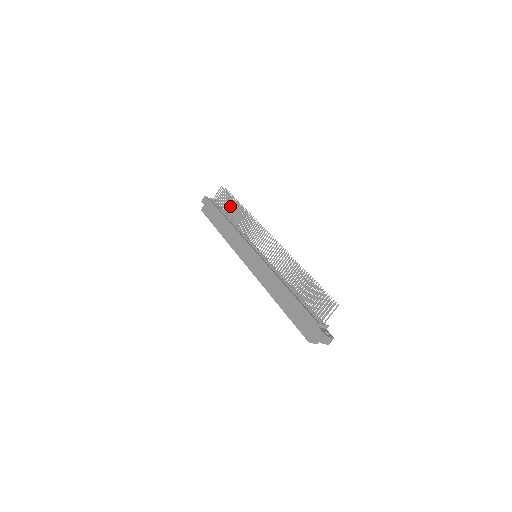
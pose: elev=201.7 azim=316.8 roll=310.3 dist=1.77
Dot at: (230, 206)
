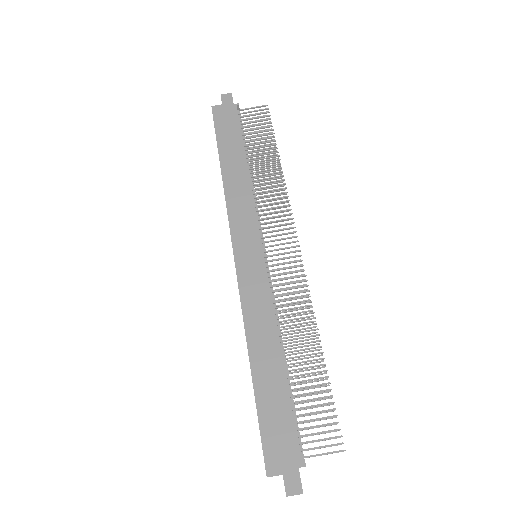
Dot at: (263, 146)
